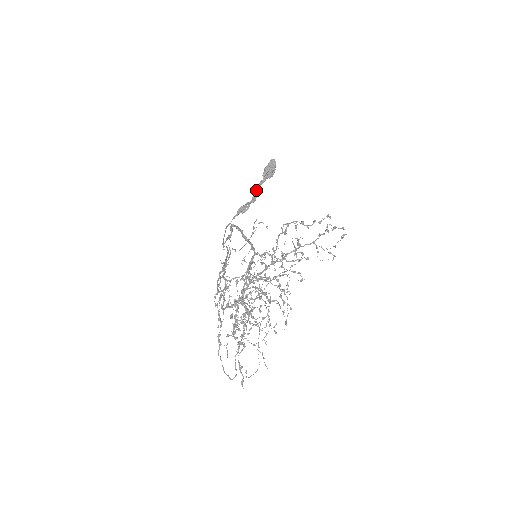
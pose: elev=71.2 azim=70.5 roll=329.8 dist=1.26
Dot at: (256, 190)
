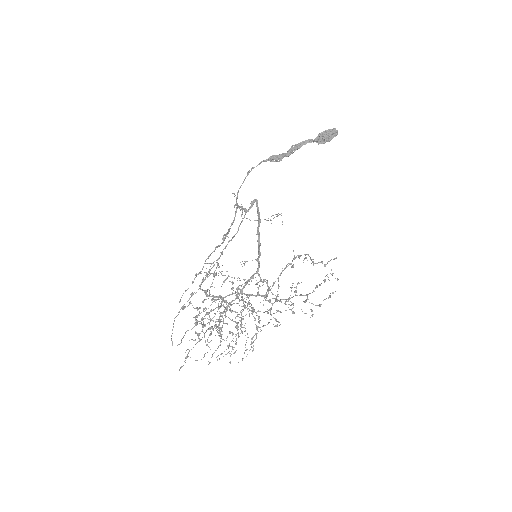
Dot at: (299, 143)
